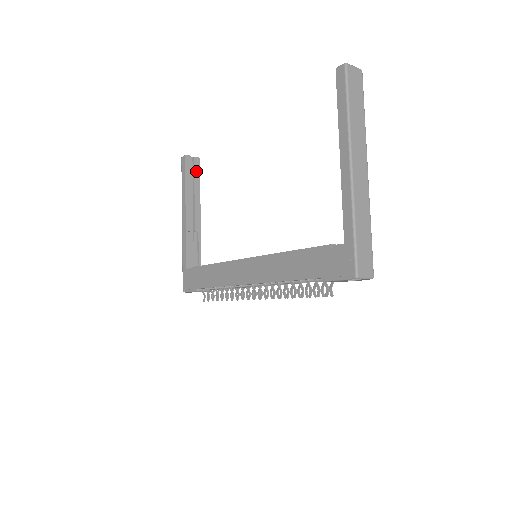
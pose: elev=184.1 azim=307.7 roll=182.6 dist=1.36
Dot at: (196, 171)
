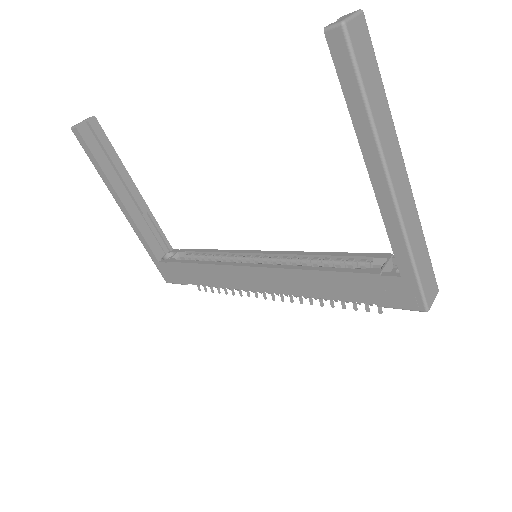
Dot at: (101, 138)
